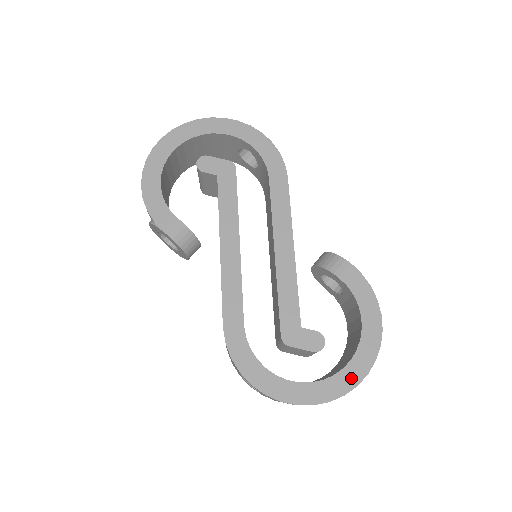
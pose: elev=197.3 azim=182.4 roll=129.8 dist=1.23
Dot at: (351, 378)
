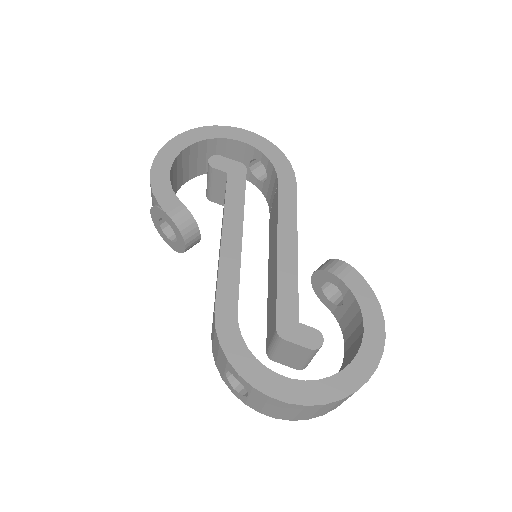
Dot at: (350, 382)
